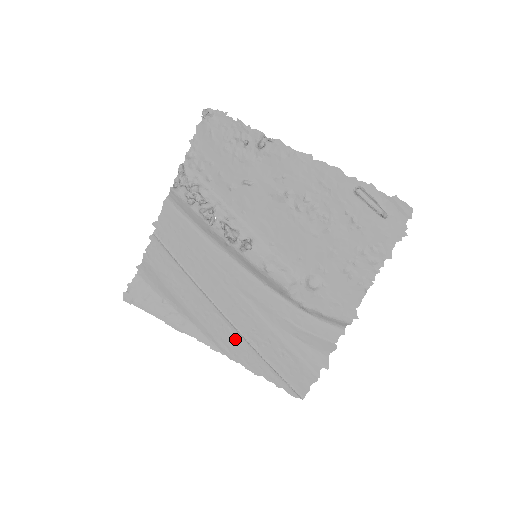
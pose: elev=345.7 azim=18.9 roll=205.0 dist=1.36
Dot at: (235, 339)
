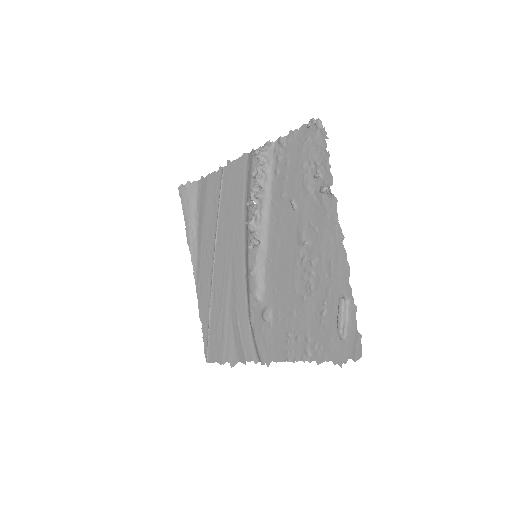
Dot at: (207, 285)
